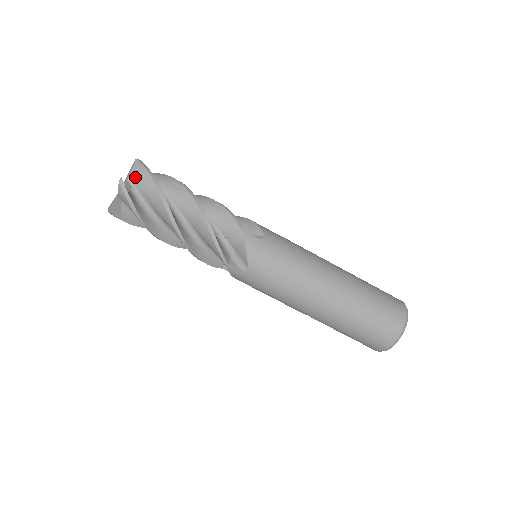
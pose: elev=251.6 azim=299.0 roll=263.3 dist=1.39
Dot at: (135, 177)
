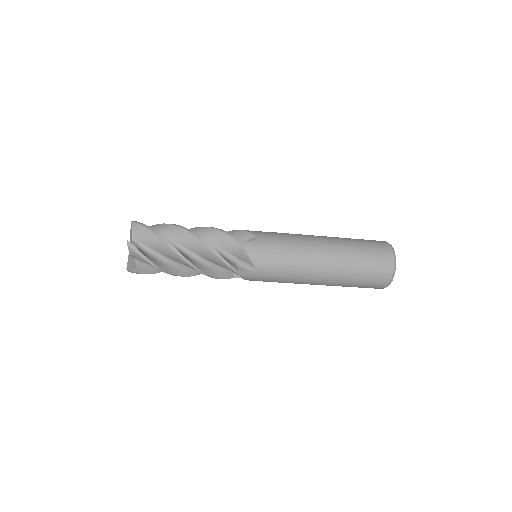
Dot at: occluded
